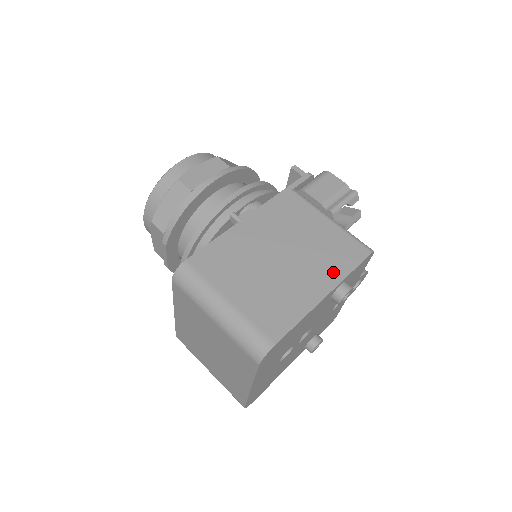
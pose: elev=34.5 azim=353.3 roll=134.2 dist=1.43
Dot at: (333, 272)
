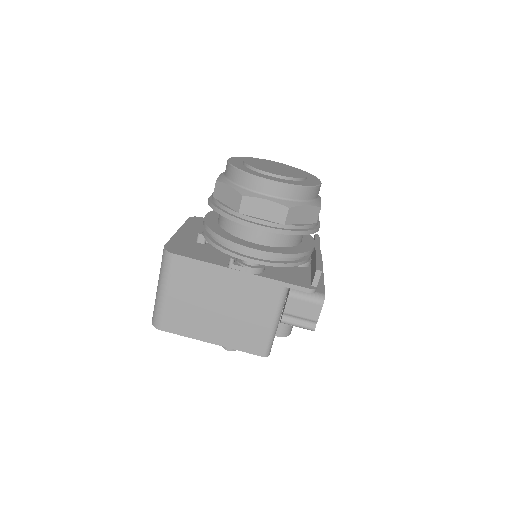
Dot at: (230, 340)
